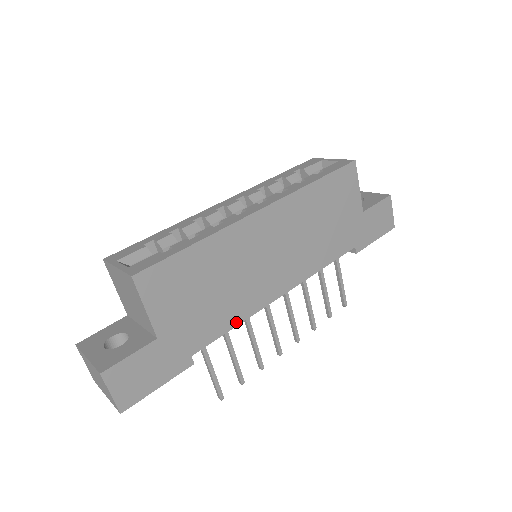
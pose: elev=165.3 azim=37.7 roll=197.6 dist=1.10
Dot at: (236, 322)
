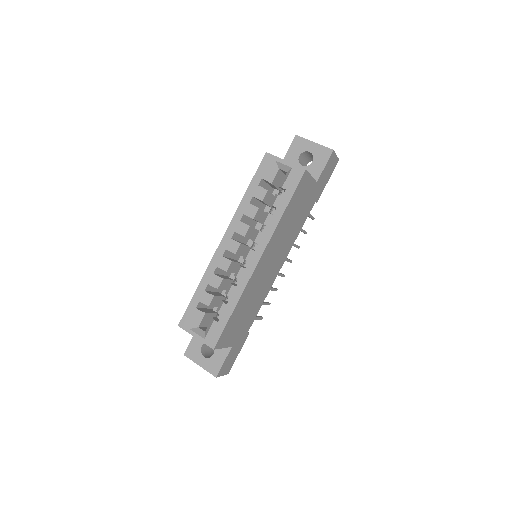
Dot at: (262, 303)
